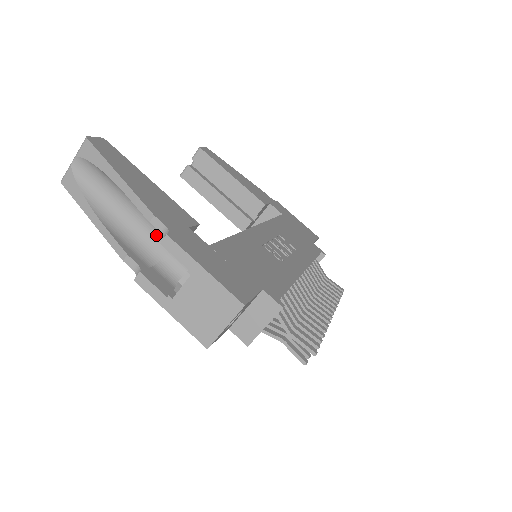
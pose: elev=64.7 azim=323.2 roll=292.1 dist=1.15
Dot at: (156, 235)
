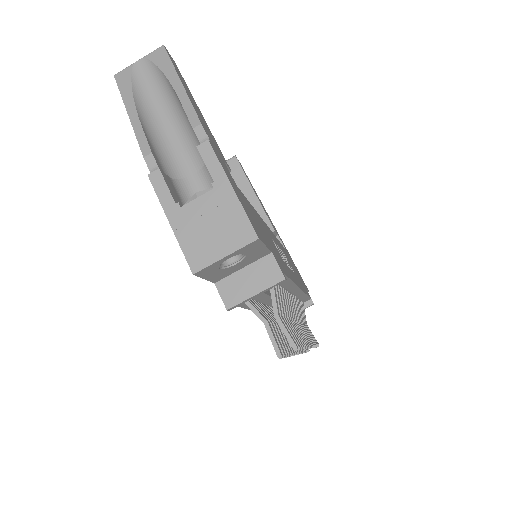
Dot at: (186, 156)
